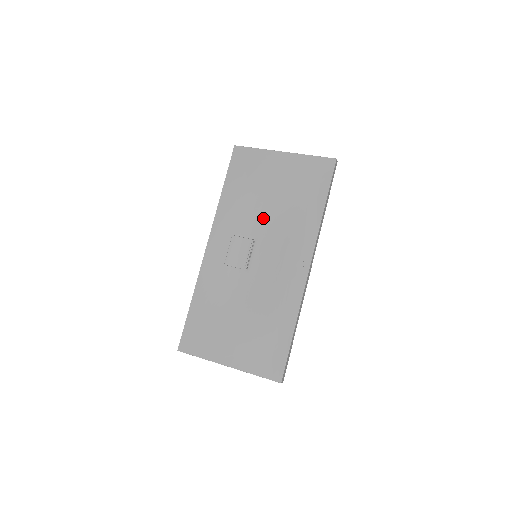
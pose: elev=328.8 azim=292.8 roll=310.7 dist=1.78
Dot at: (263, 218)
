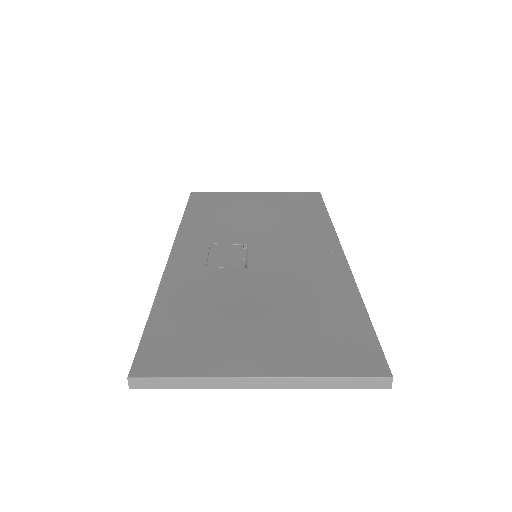
Dot at: (251, 229)
